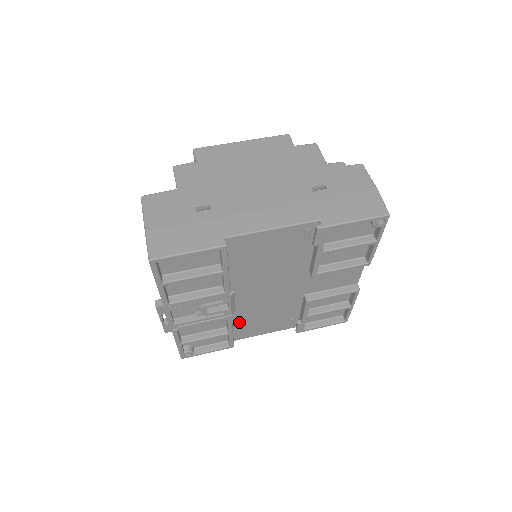
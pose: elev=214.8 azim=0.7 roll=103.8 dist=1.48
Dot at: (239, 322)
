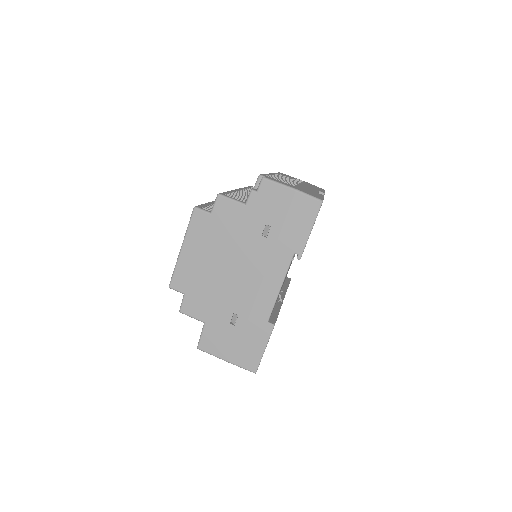
Dot at: occluded
